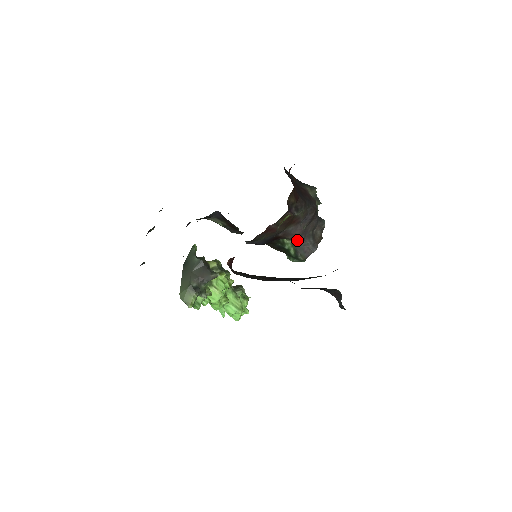
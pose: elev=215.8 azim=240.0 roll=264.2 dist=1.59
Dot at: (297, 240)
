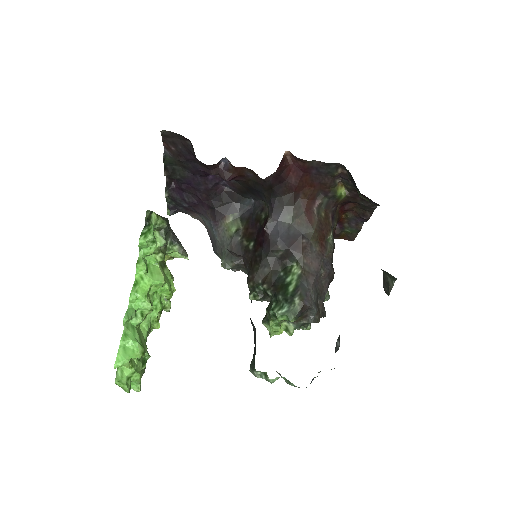
Dot at: (306, 276)
